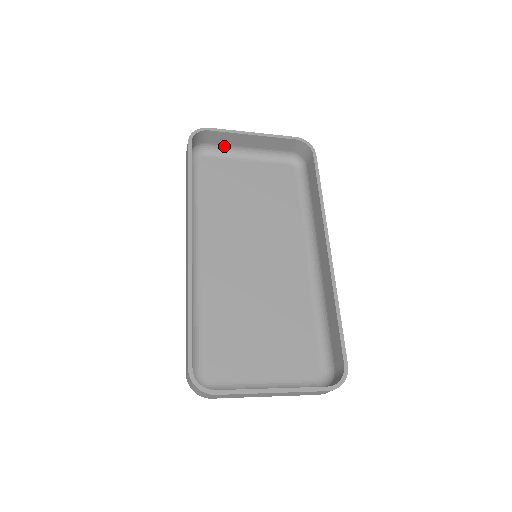
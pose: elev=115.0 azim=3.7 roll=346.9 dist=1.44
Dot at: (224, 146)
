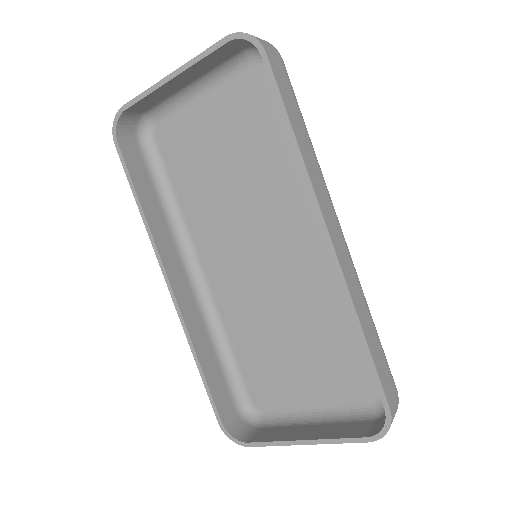
Dot at: (165, 100)
